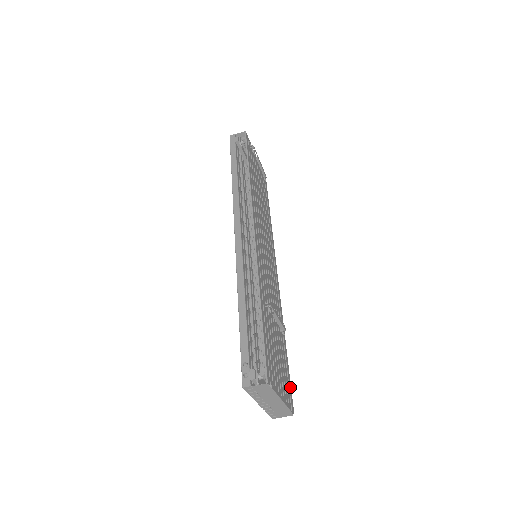
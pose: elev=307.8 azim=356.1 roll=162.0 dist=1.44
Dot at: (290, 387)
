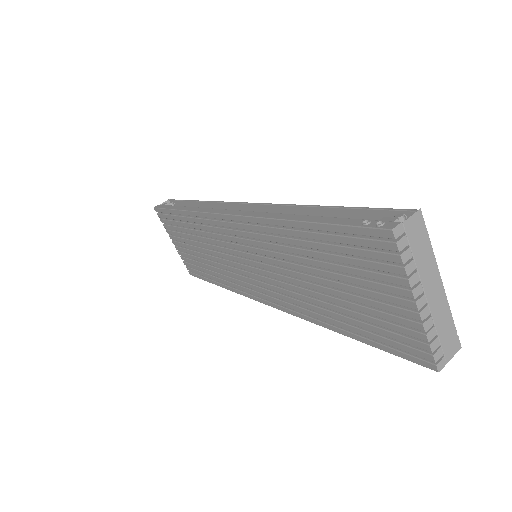
Dot at: occluded
